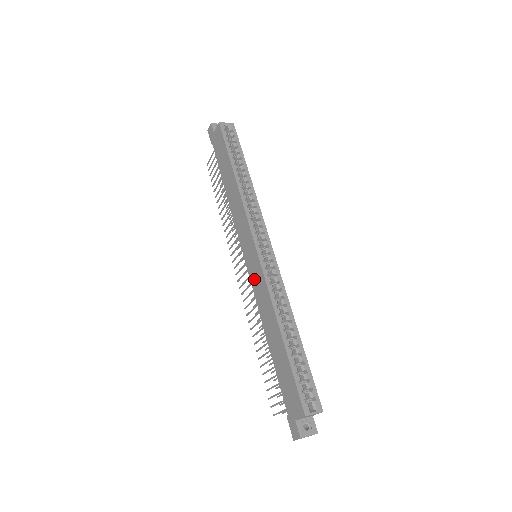
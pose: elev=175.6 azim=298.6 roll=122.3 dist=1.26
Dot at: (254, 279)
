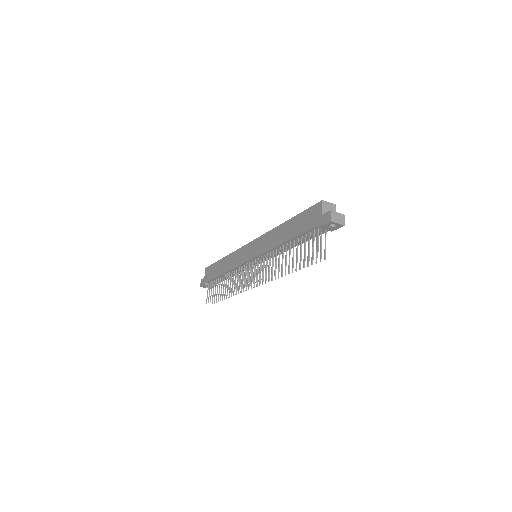
Dot at: (259, 249)
